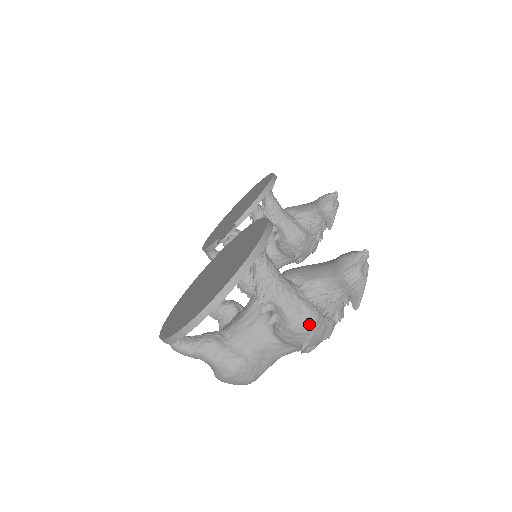
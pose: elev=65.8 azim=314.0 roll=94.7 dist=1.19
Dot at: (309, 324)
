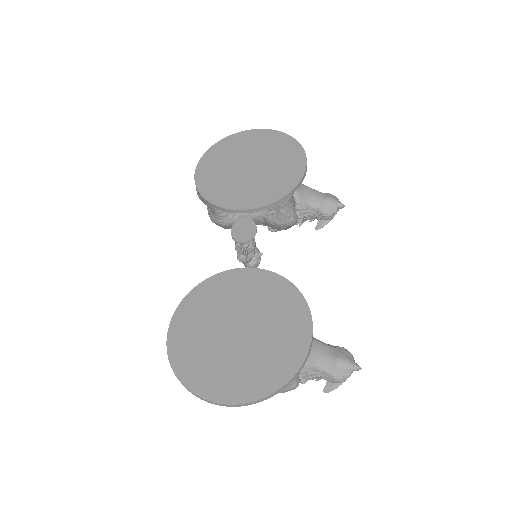
Dot at: occluded
